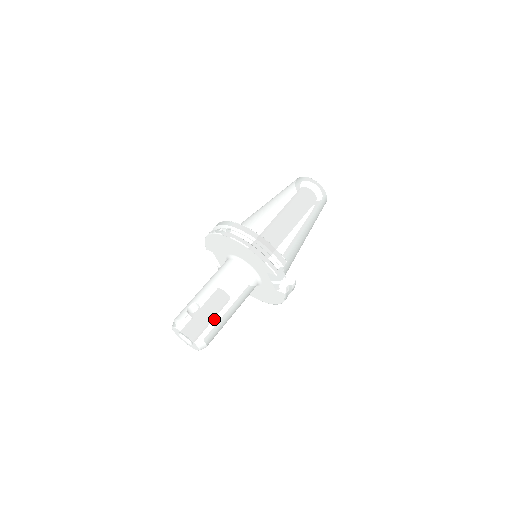
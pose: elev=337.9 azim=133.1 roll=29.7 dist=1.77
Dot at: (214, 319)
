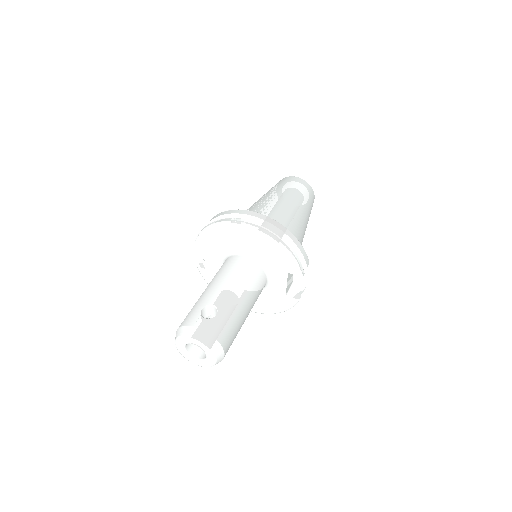
Dot at: (234, 326)
